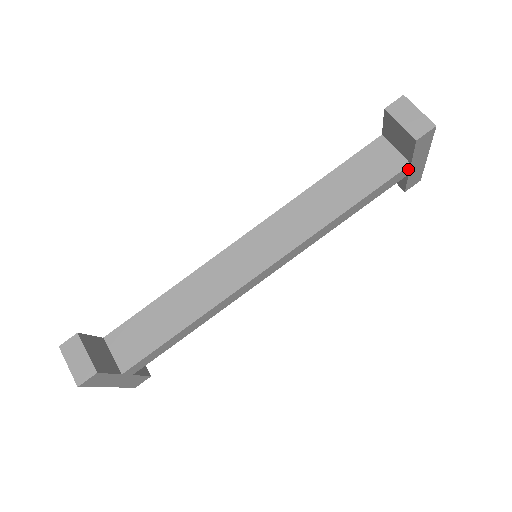
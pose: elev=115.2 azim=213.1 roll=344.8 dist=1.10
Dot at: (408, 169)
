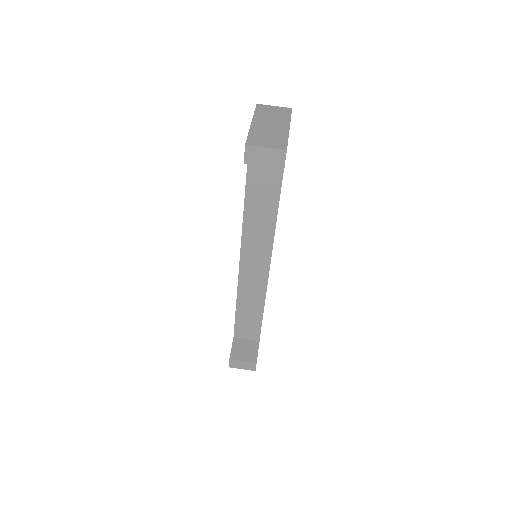
Dot at: occluded
